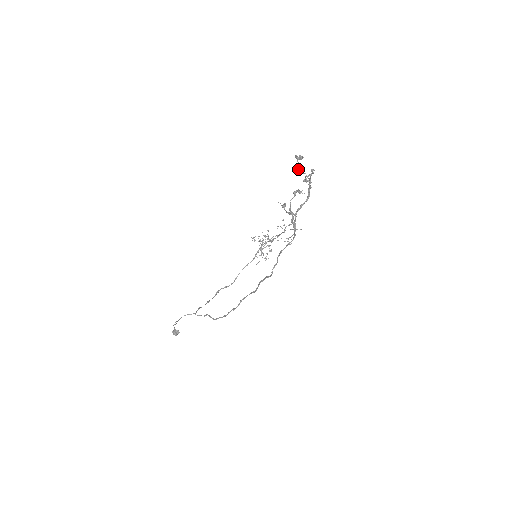
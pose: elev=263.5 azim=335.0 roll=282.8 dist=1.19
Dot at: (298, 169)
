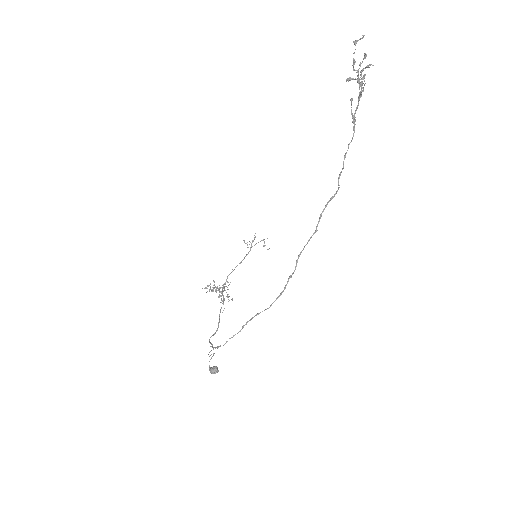
Dot at: occluded
